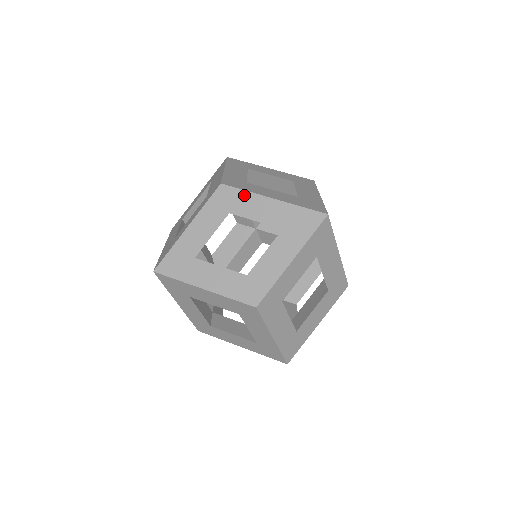
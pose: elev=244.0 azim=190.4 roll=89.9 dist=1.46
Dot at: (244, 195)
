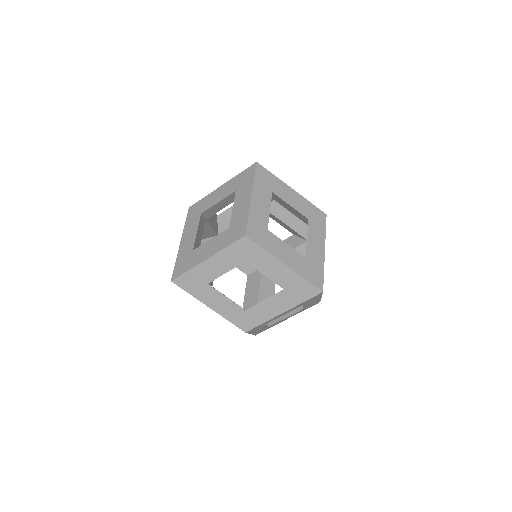
Dot at: (205, 199)
